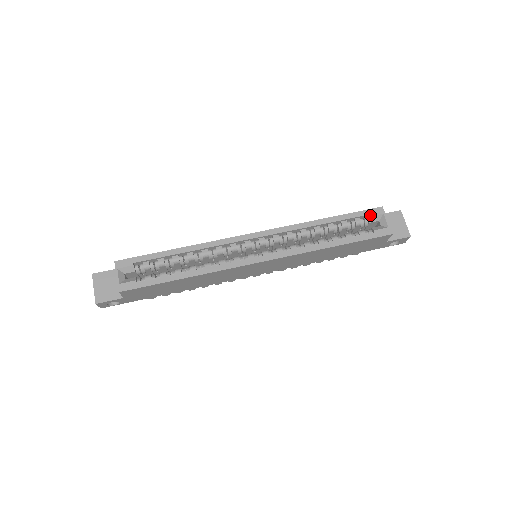
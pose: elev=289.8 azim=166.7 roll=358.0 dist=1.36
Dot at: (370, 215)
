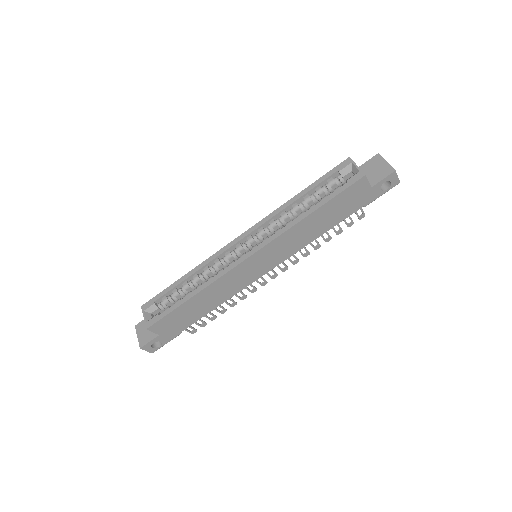
Dot at: (339, 170)
